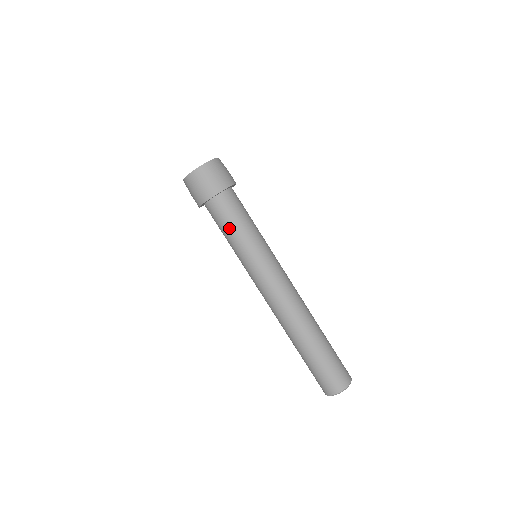
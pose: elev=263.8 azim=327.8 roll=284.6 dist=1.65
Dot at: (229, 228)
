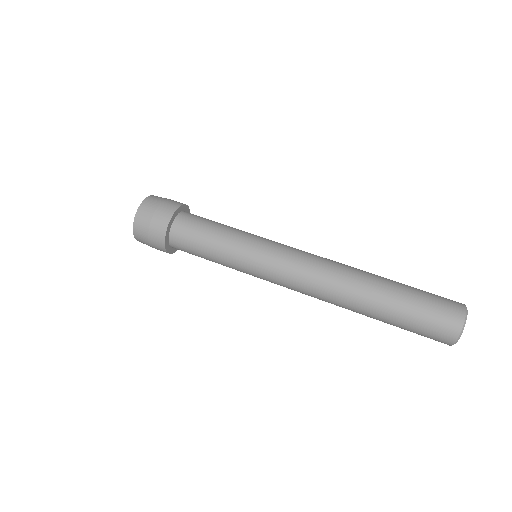
Dot at: (205, 254)
